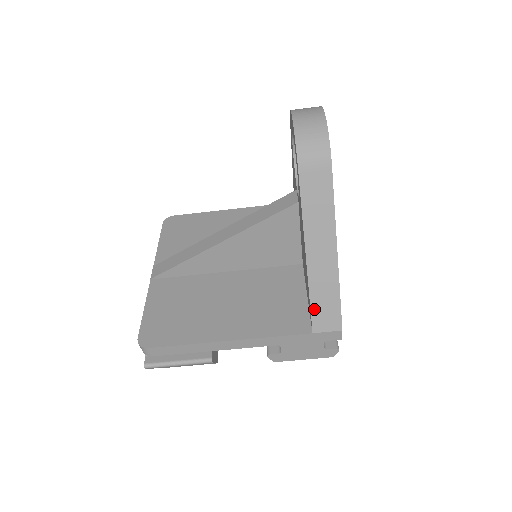
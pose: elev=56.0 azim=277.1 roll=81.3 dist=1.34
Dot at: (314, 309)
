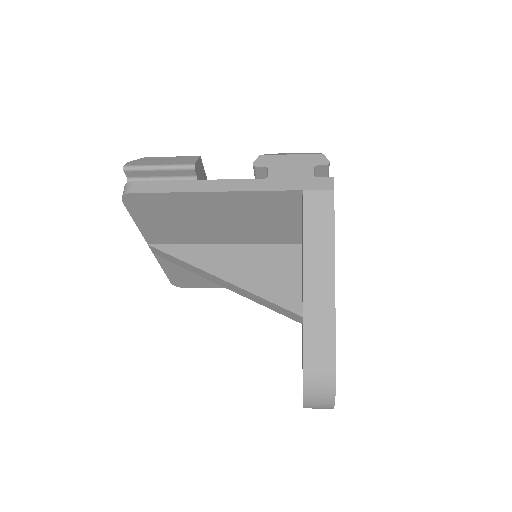
Dot at: occluded
